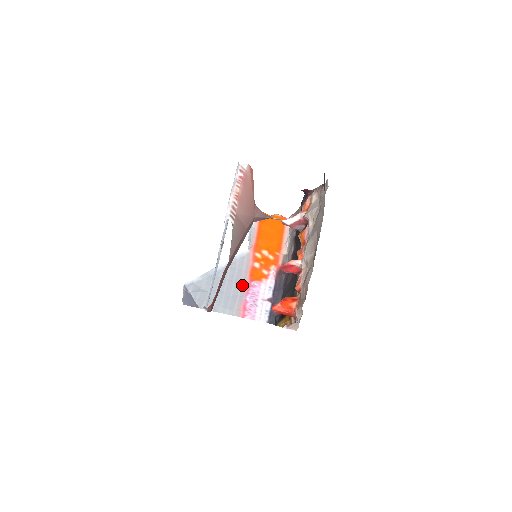
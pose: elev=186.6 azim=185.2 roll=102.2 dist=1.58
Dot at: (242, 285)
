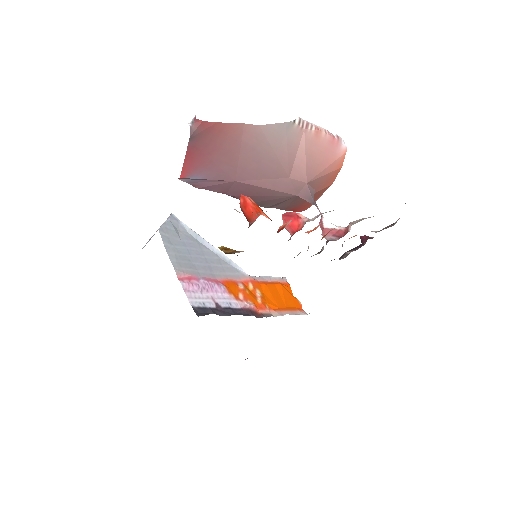
Dot at: (211, 273)
